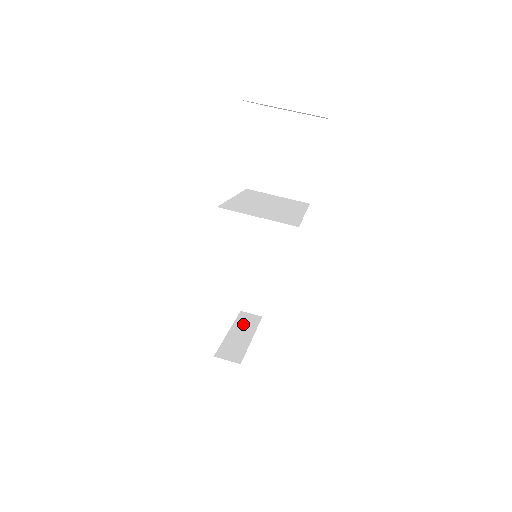
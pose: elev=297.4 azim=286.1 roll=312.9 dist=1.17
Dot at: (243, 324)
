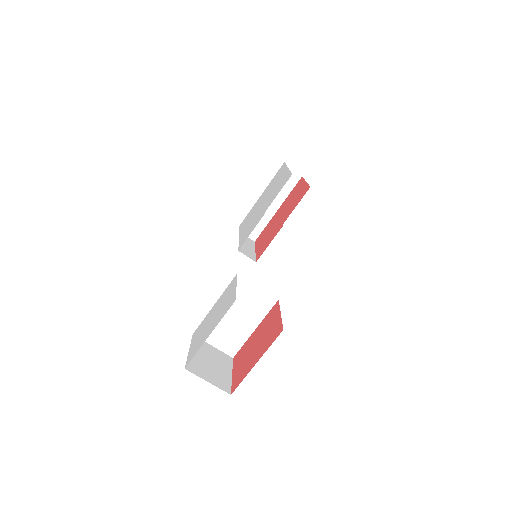
Dot at: occluded
